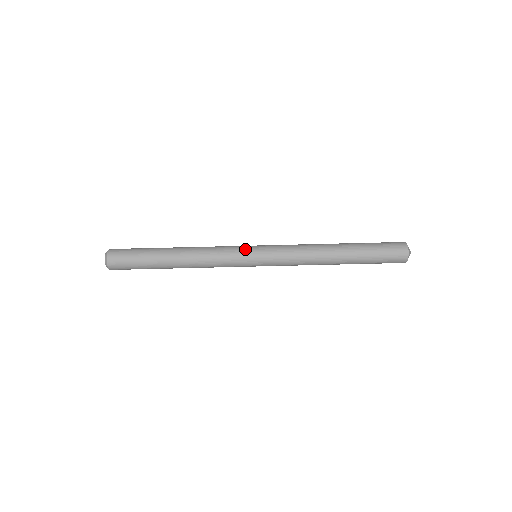
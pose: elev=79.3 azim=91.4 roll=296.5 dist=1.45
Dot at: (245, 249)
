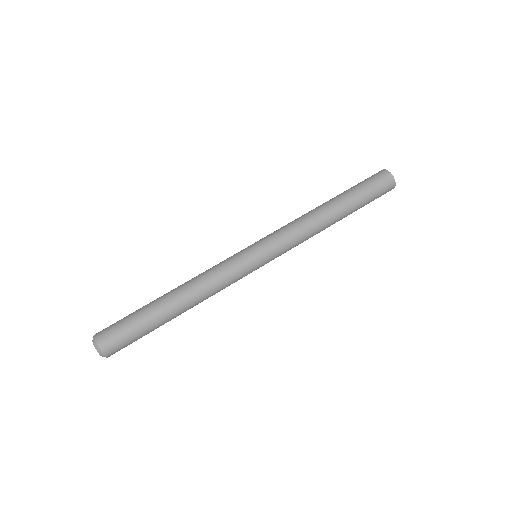
Dot at: occluded
